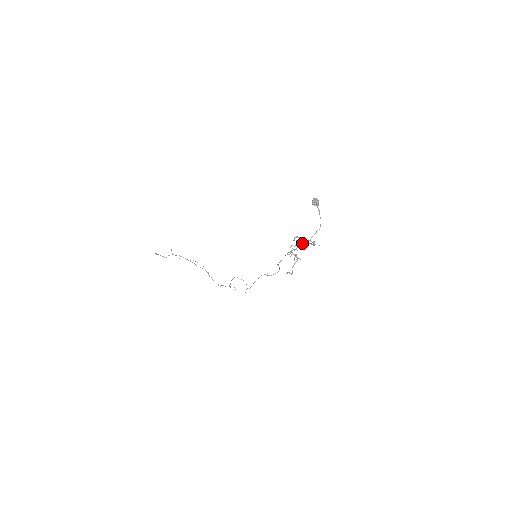
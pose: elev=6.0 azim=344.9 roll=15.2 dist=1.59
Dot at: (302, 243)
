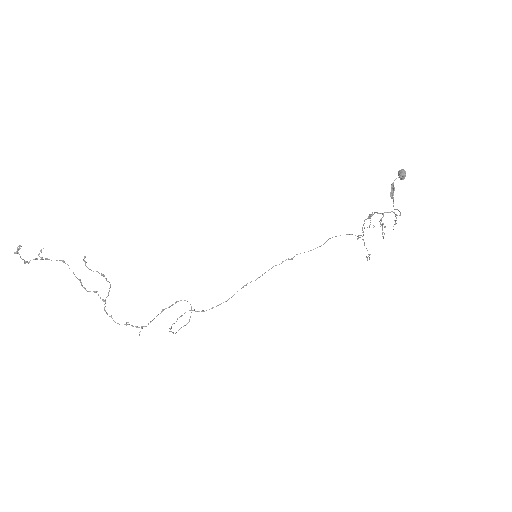
Dot at: (327, 240)
